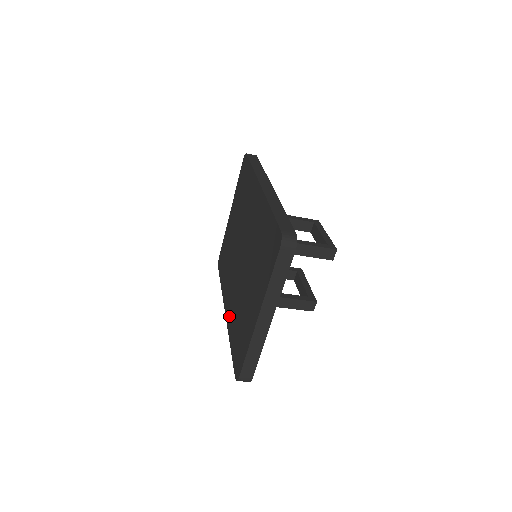
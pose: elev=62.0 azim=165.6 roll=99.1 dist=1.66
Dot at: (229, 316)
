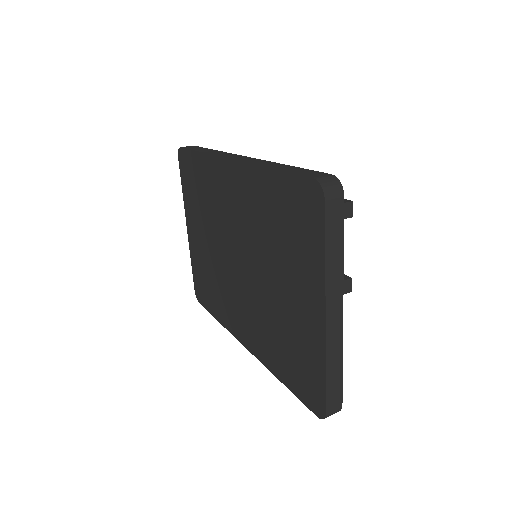
Dot at: (256, 346)
